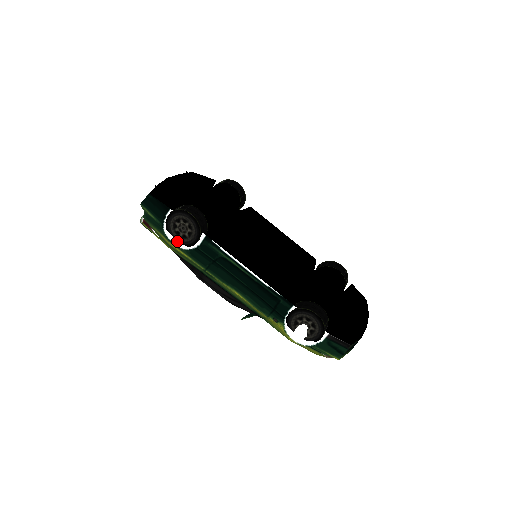
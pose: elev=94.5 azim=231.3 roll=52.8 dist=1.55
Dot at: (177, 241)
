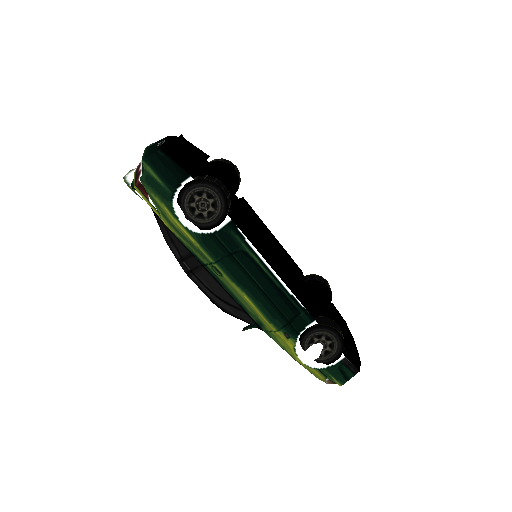
Dot at: (188, 219)
